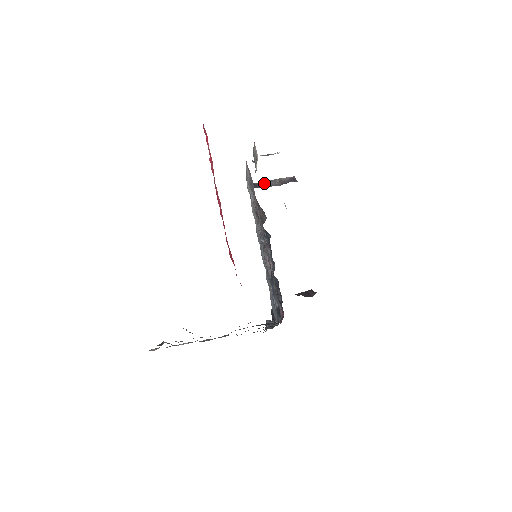
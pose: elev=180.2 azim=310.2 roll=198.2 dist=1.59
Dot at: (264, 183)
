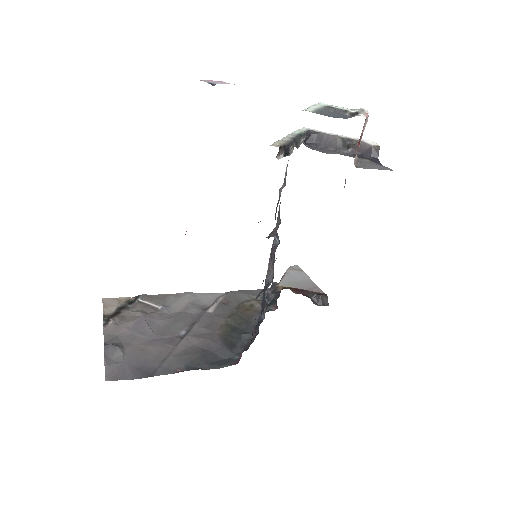
Dot at: (327, 138)
